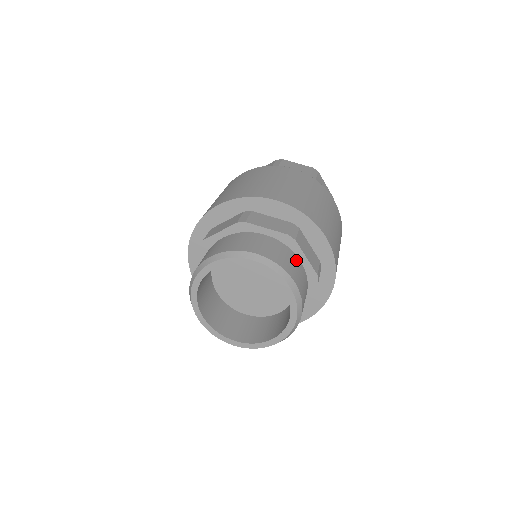
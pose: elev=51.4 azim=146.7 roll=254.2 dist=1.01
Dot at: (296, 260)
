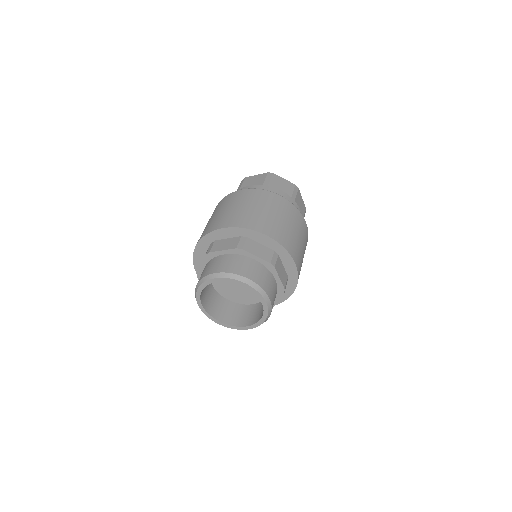
Dot at: (250, 261)
